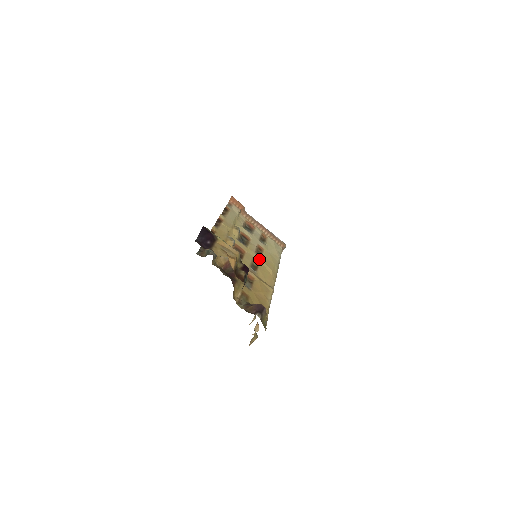
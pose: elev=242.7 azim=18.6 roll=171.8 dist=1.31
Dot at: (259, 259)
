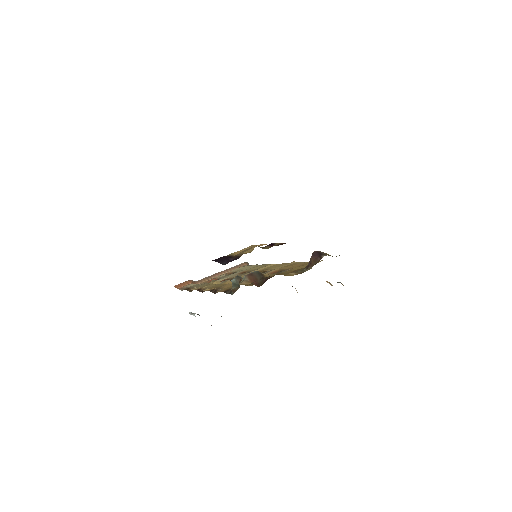
Dot at: occluded
